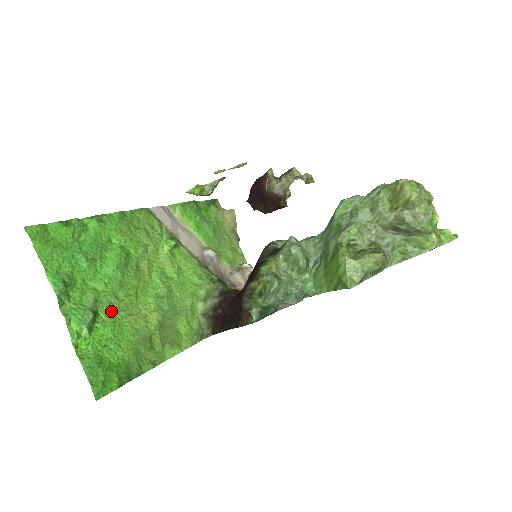
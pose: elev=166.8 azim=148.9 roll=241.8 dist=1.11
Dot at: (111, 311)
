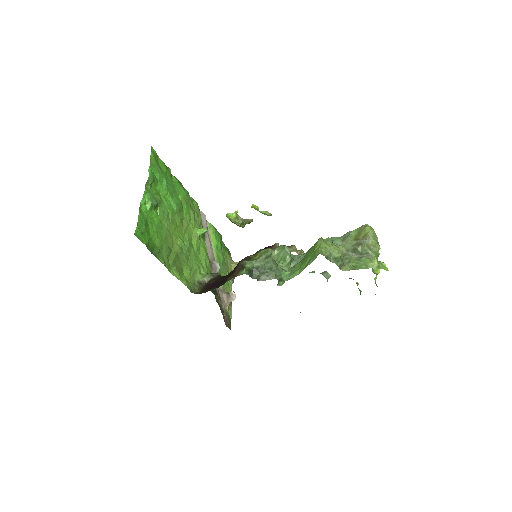
Dot at: (163, 216)
